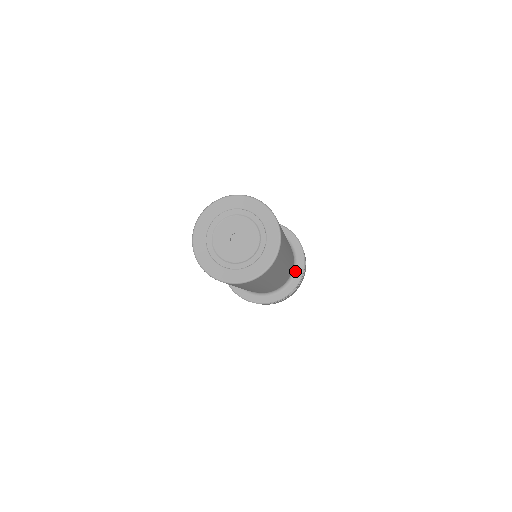
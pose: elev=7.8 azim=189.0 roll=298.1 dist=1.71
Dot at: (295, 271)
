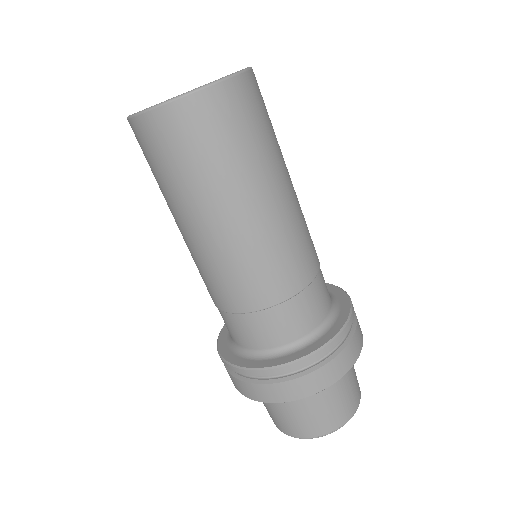
Dot at: (336, 301)
